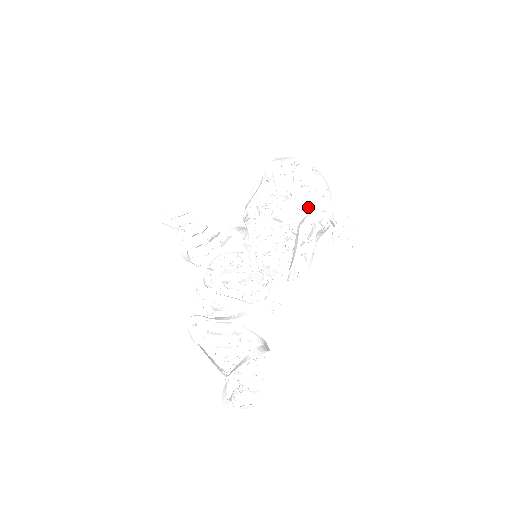
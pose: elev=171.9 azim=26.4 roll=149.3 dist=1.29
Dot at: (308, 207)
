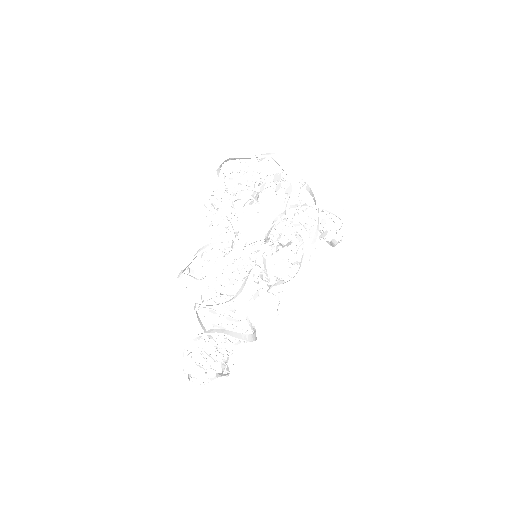
Dot at: occluded
